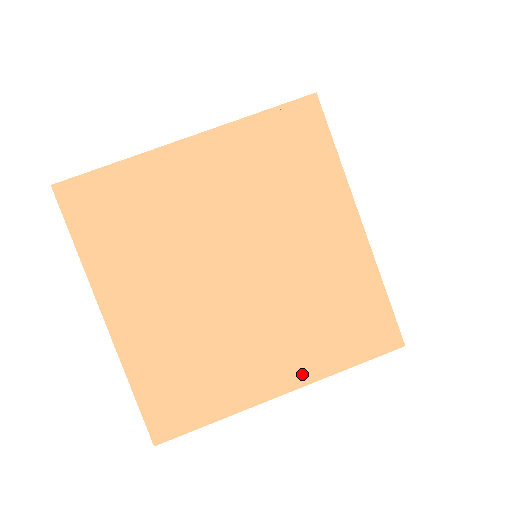
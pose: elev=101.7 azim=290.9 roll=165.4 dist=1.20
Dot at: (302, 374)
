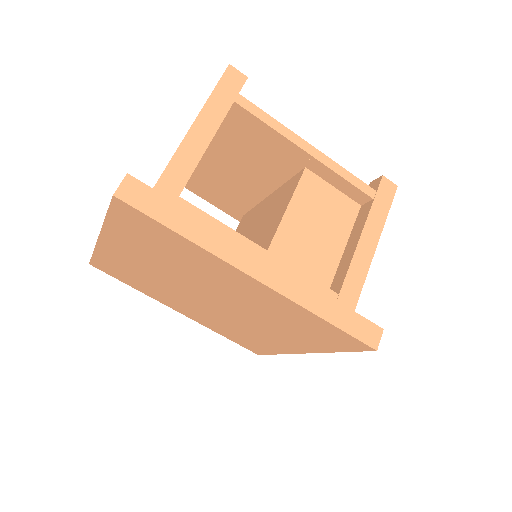
Dot at: (197, 320)
